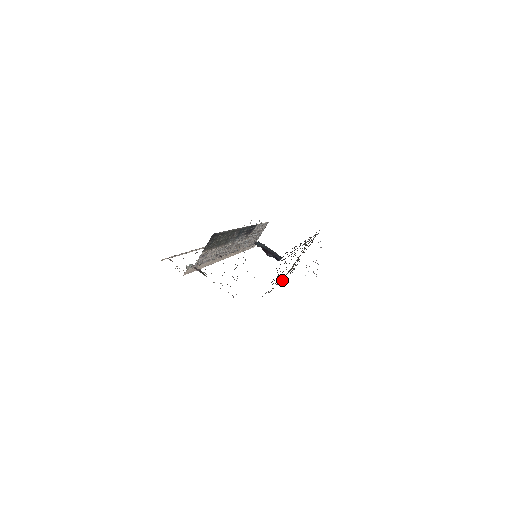
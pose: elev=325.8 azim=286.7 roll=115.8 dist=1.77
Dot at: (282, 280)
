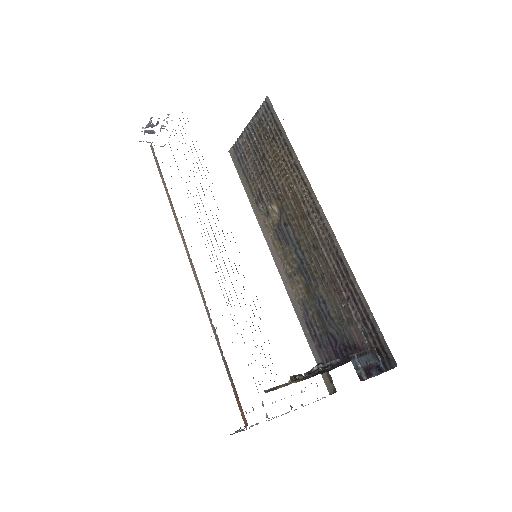
Dot at: (267, 229)
